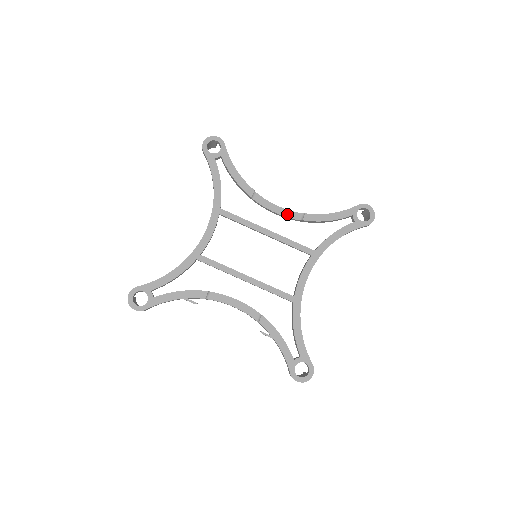
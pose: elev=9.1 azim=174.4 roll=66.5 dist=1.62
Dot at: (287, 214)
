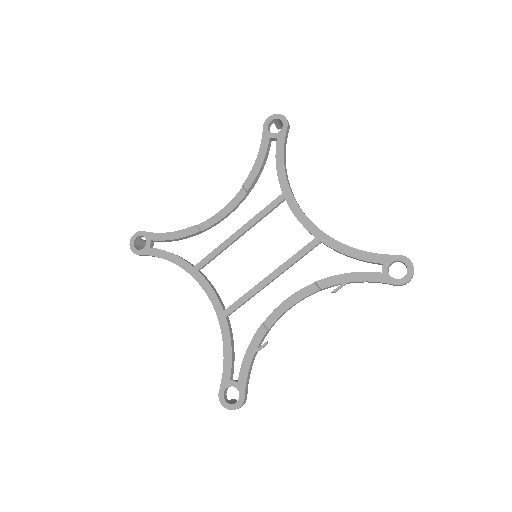
Dot at: (234, 204)
